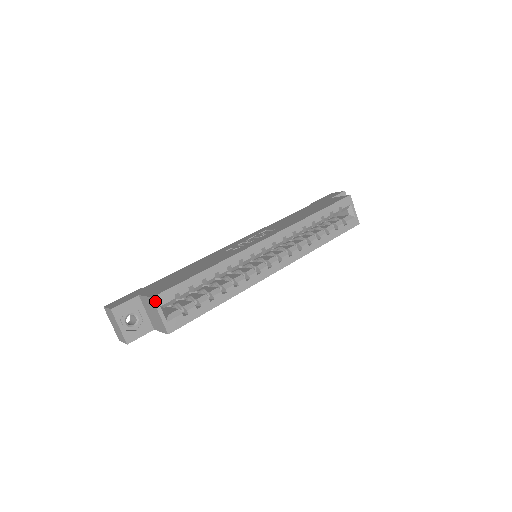
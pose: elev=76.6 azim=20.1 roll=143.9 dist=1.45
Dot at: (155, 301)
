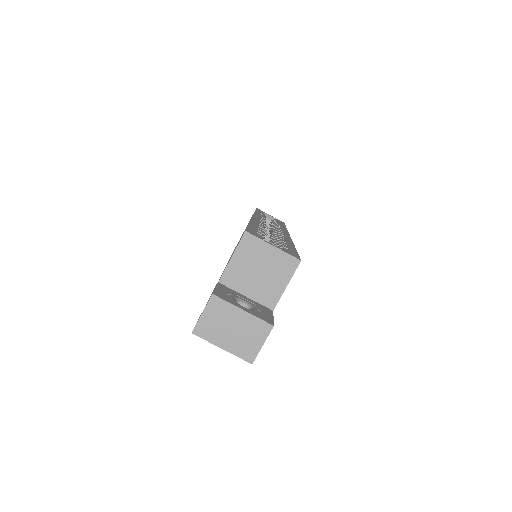
Dot at: (252, 234)
